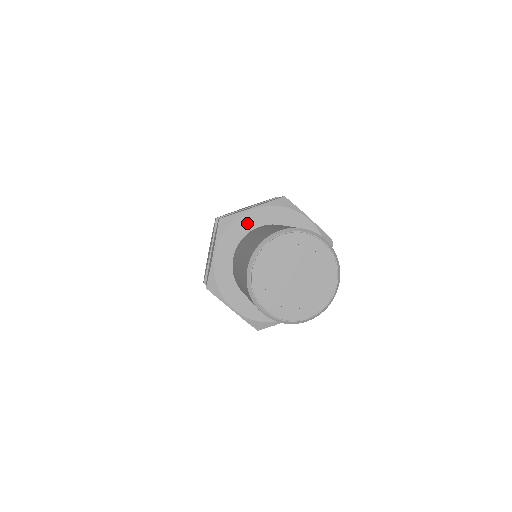
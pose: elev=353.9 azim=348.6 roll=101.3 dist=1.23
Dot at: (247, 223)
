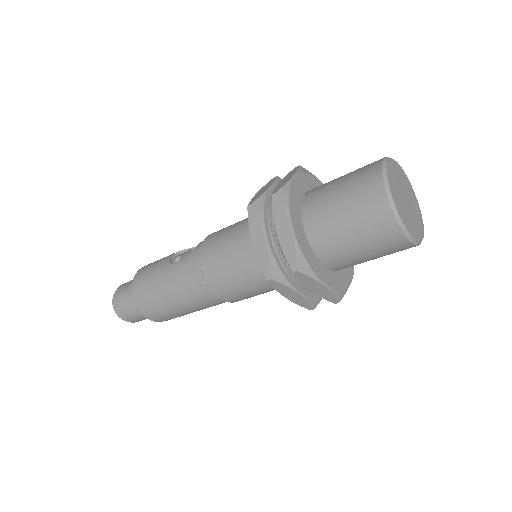
Dot at: (318, 186)
